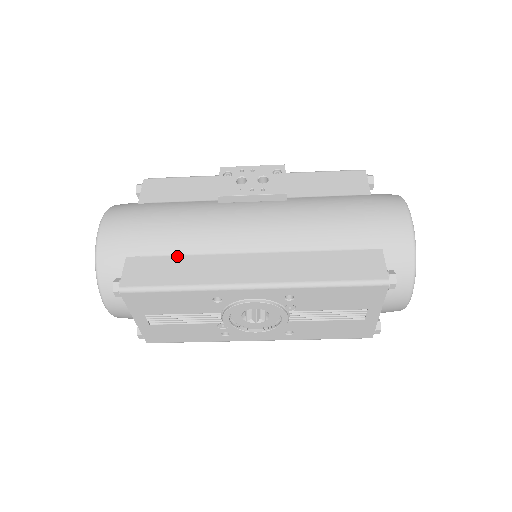
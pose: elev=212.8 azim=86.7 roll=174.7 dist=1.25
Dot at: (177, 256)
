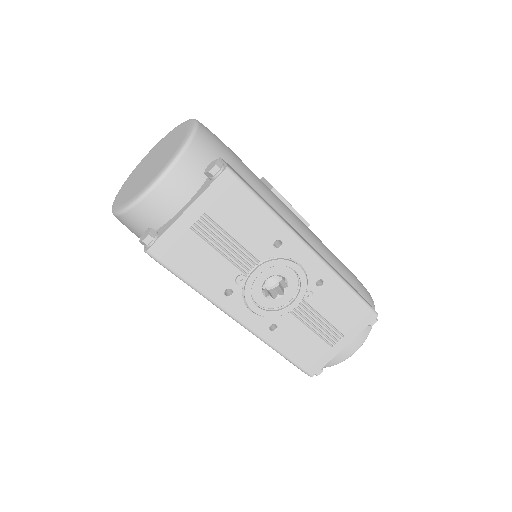
Dot at: (256, 191)
